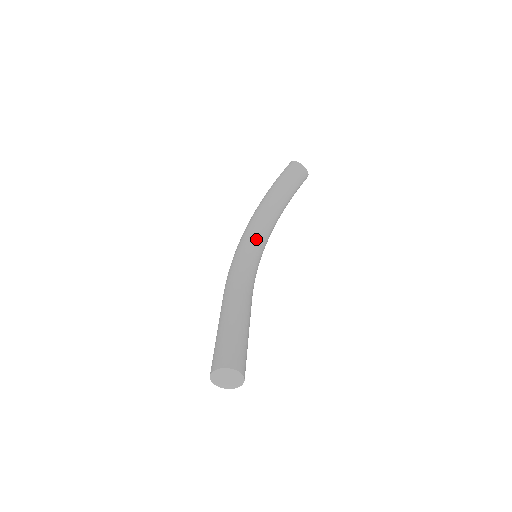
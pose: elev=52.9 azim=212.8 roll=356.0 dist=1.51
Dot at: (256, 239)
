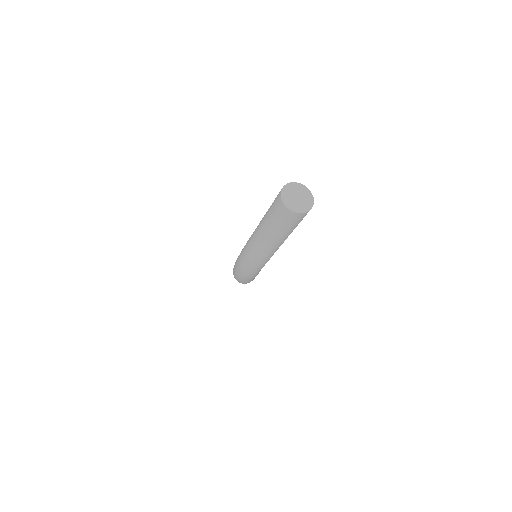
Dot at: occluded
